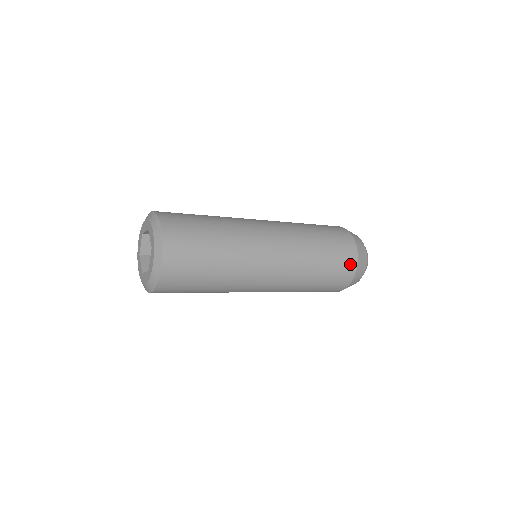
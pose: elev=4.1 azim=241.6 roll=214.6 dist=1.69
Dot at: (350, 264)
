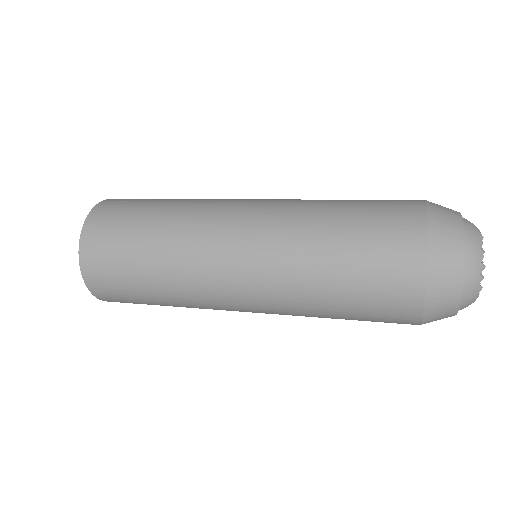
Dot at: (408, 236)
